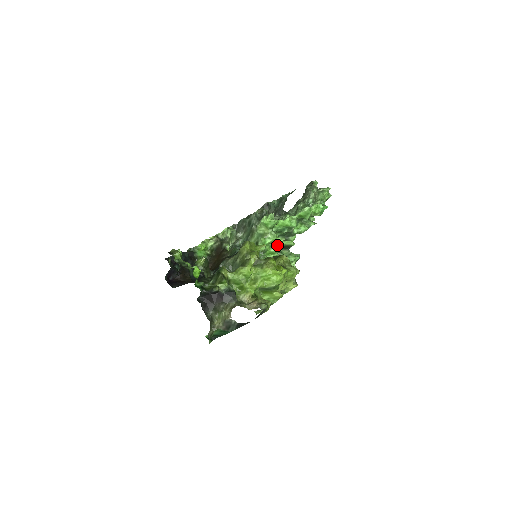
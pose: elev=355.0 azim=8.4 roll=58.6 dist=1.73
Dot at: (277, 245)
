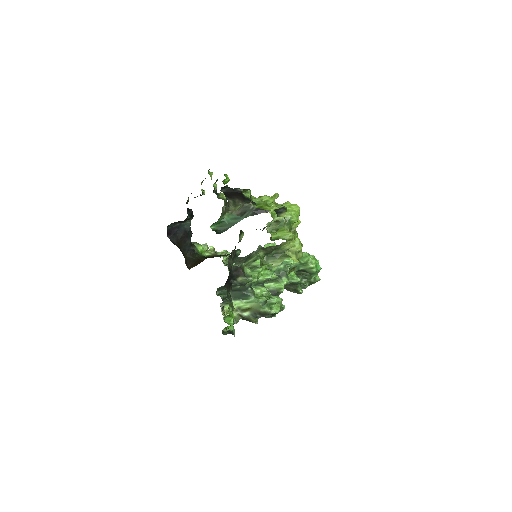
Dot at: occluded
